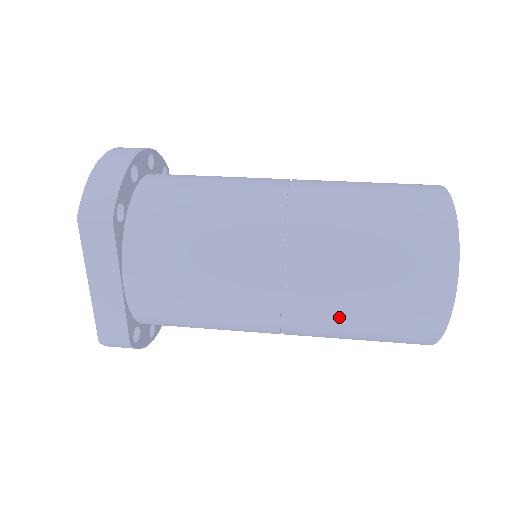
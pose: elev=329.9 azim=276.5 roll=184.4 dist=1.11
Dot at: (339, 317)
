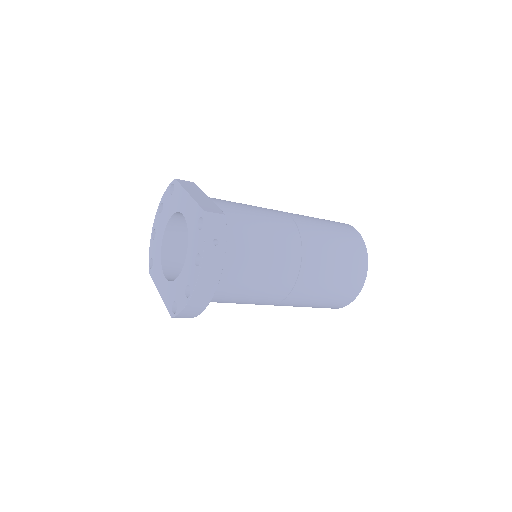
Dot at: (318, 225)
